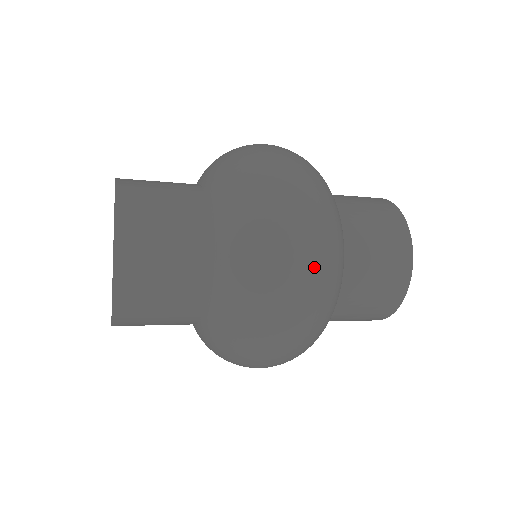
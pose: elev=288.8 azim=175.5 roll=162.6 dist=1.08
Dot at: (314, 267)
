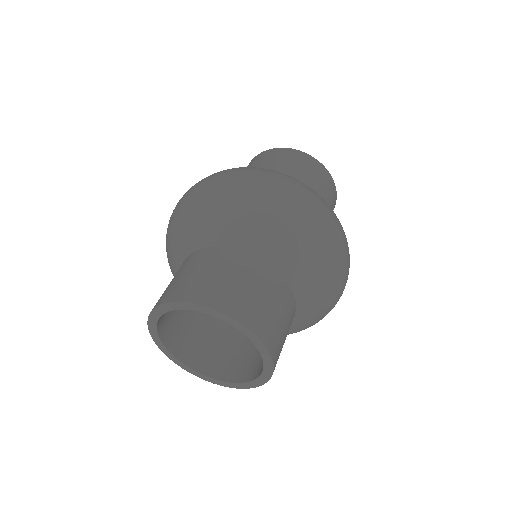
Dot at: (336, 222)
